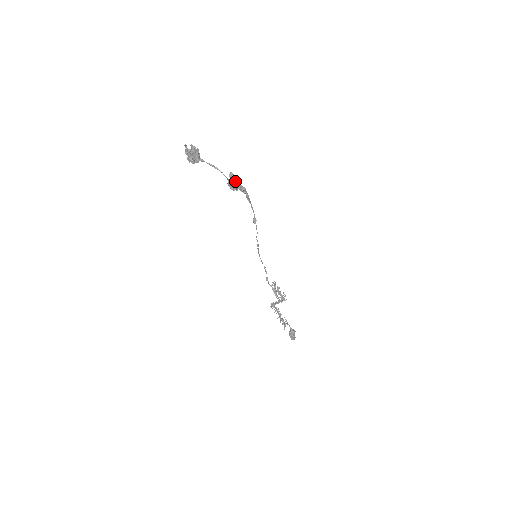
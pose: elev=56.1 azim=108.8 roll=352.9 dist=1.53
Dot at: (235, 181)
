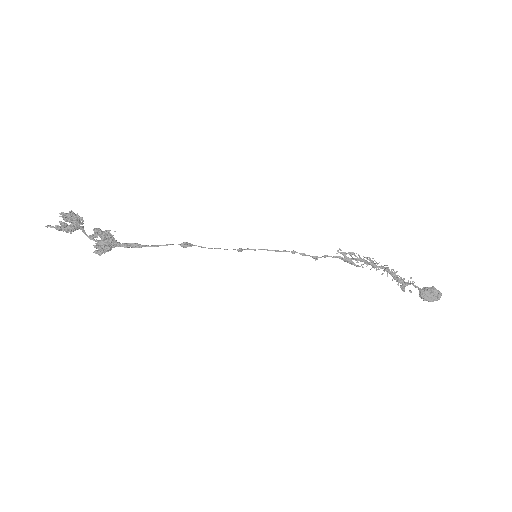
Dot at: (101, 239)
